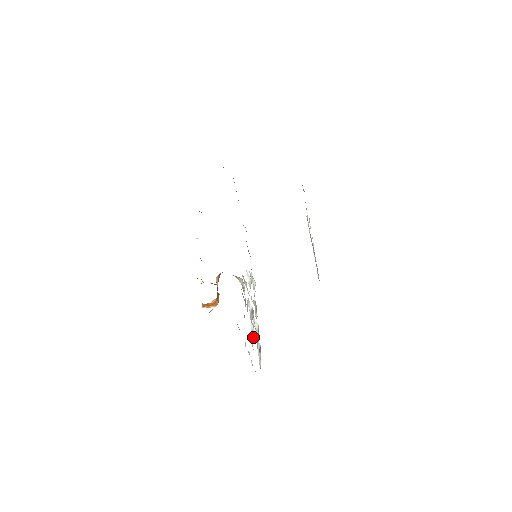
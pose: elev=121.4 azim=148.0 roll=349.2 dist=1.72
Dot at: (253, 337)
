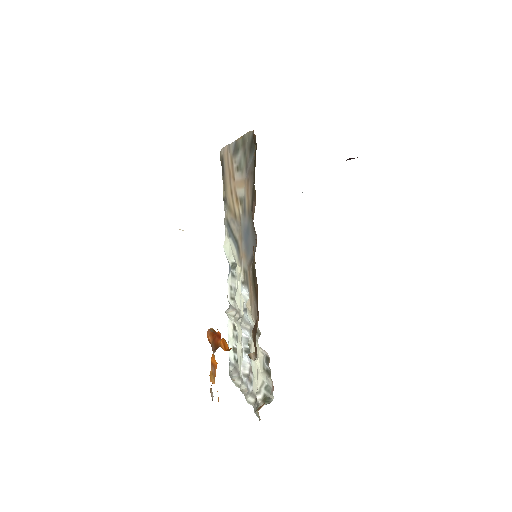
Dot at: (247, 372)
